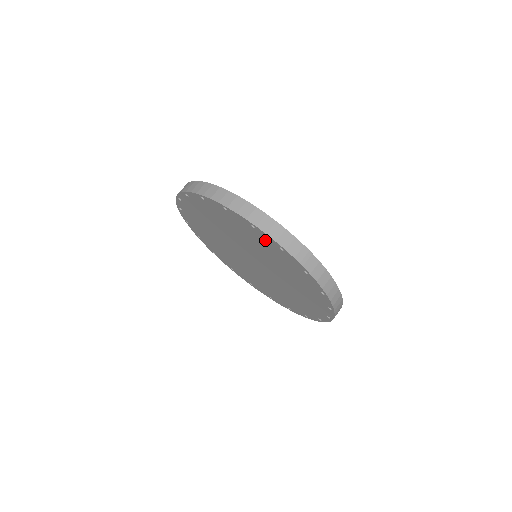
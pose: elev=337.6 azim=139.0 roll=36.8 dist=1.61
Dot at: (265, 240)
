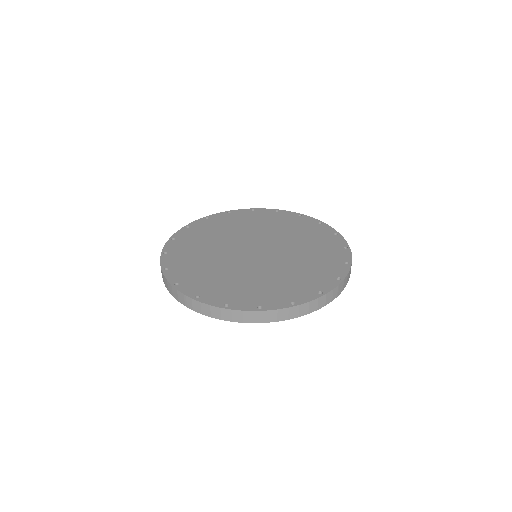
Dot at: occluded
